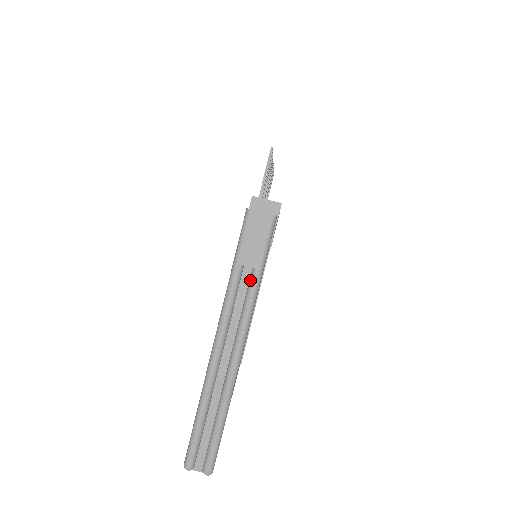
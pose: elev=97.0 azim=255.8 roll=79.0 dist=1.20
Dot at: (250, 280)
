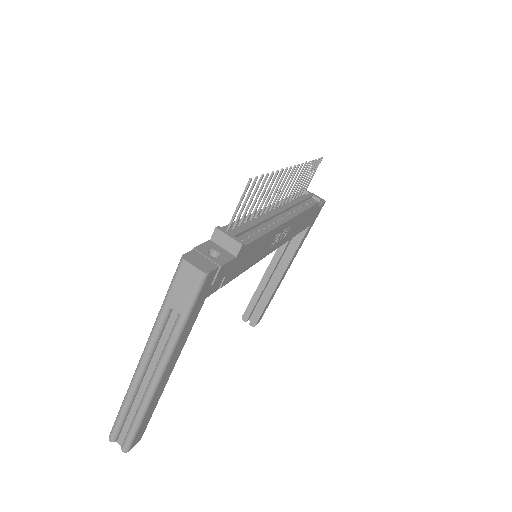
Dot at: (175, 322)
